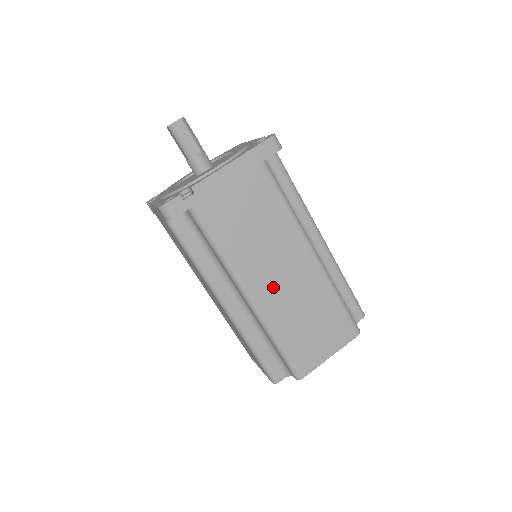
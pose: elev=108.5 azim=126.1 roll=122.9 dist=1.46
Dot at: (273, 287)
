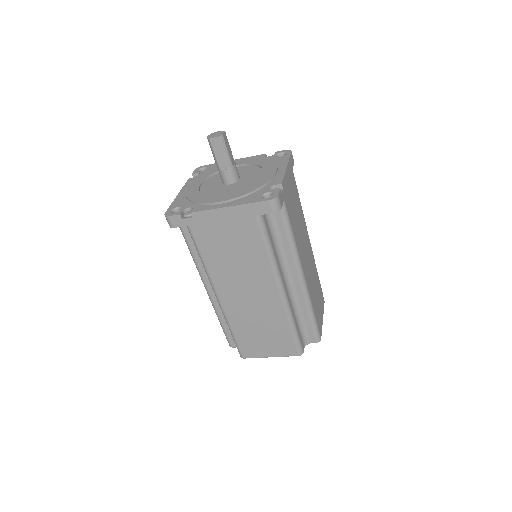
Dot at: (307, 267)
